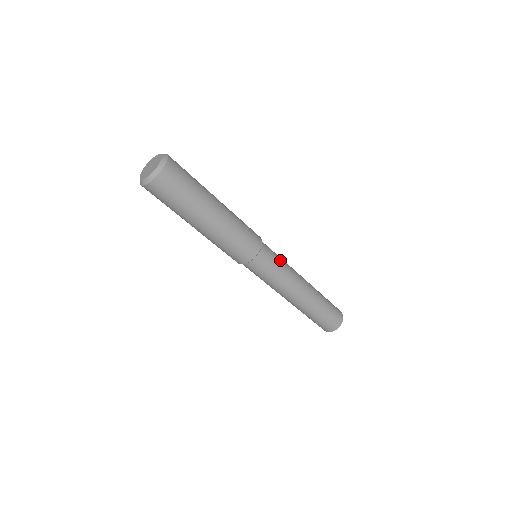
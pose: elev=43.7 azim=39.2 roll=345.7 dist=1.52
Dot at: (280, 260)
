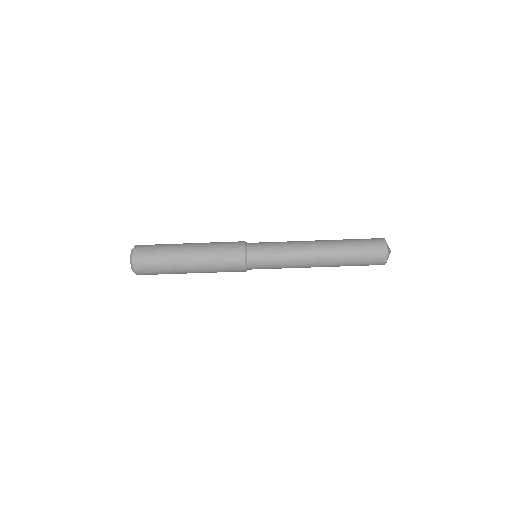
Dot at: occluded
